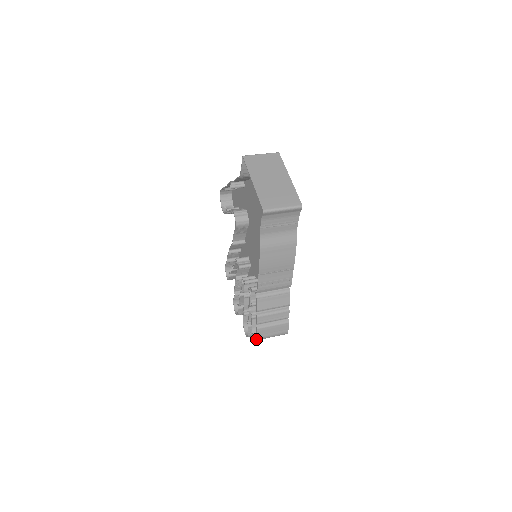
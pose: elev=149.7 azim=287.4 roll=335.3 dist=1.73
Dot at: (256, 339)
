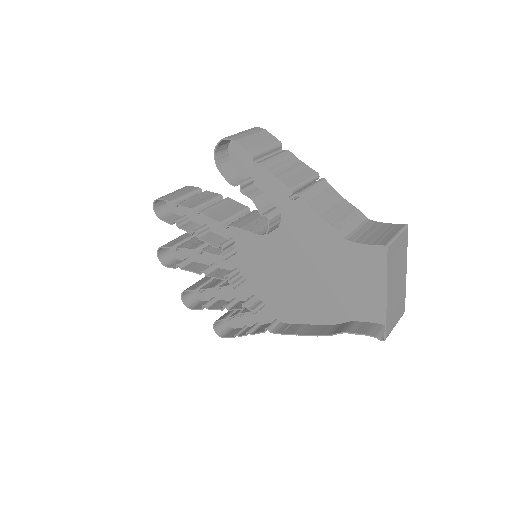
Dot at: occluded
